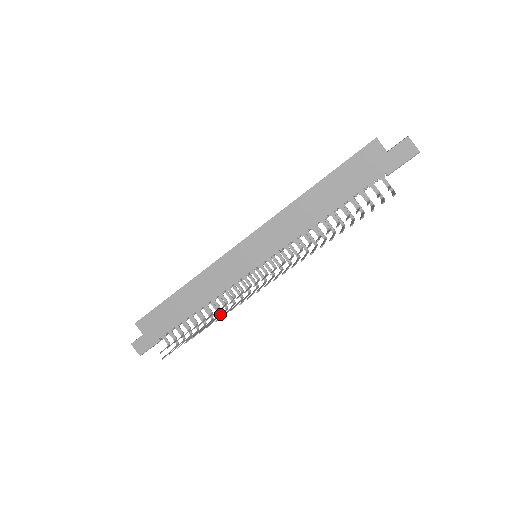
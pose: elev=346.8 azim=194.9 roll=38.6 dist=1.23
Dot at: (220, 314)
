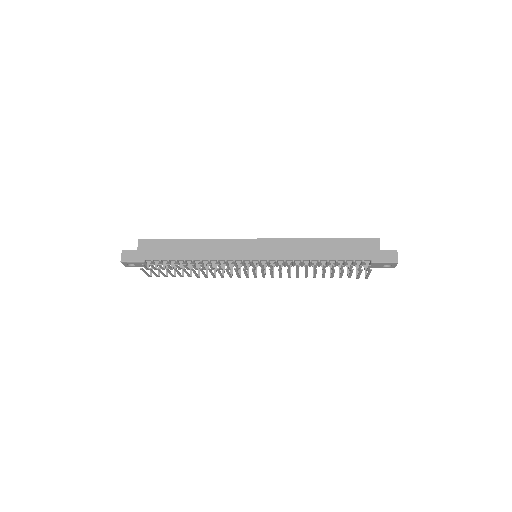
Dot at: (199, 277)
